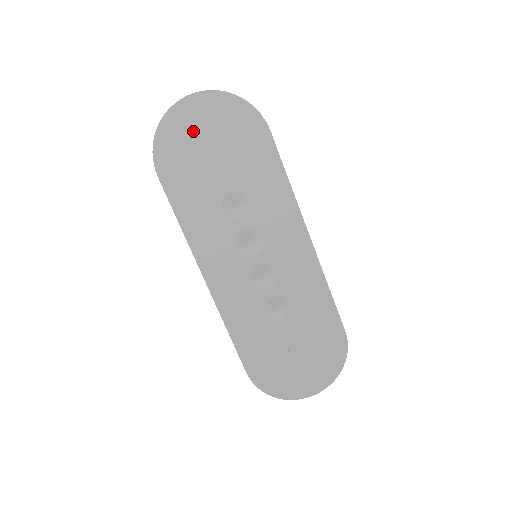
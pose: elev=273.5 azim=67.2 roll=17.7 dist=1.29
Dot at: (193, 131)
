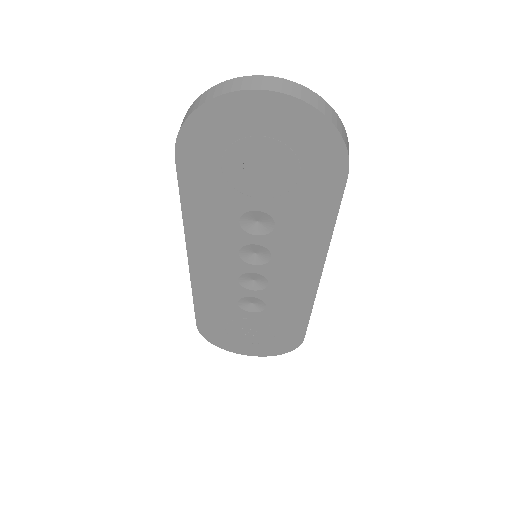
Dot at: (246, 134)
